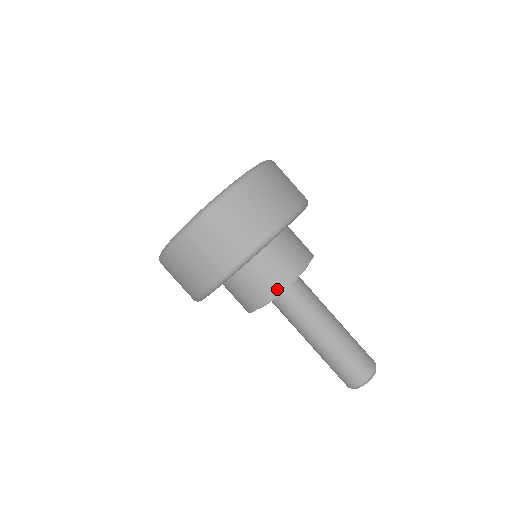
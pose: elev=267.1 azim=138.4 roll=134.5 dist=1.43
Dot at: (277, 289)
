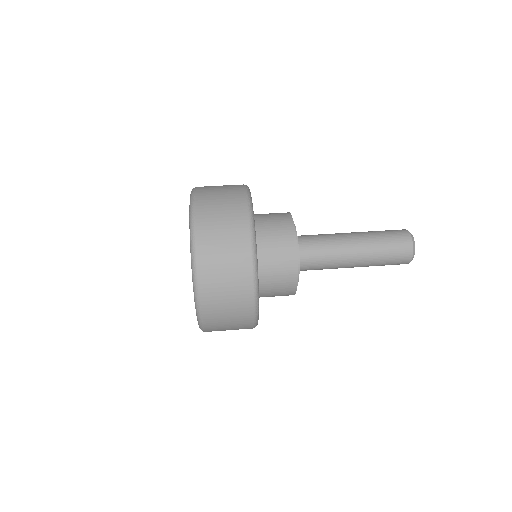
Dot at: occluded
